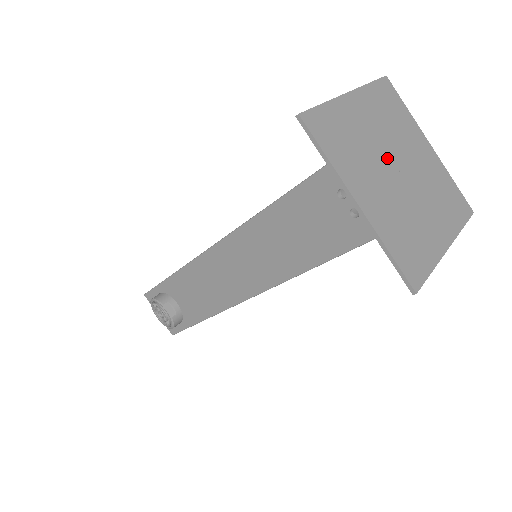
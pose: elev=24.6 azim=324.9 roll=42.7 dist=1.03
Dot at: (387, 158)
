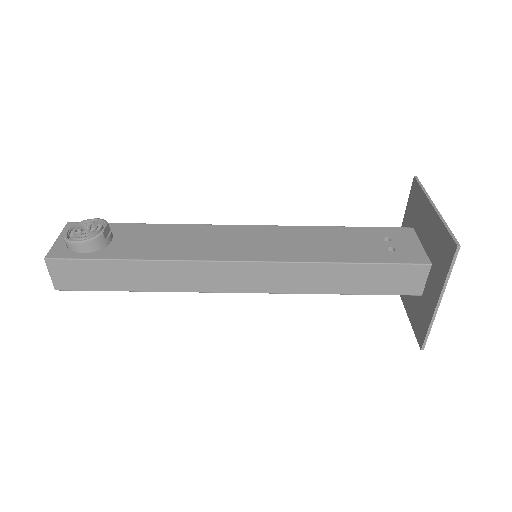
Dot at: occluded
